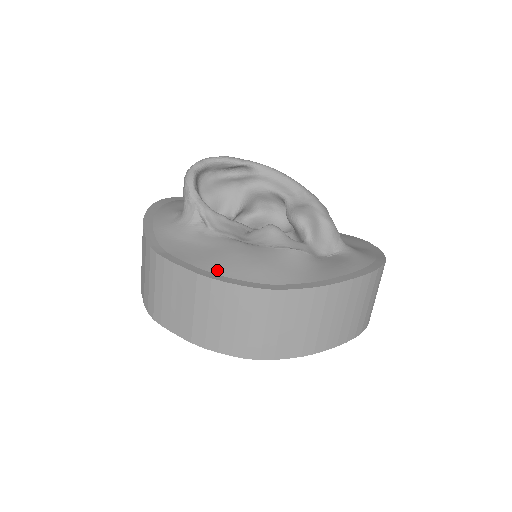
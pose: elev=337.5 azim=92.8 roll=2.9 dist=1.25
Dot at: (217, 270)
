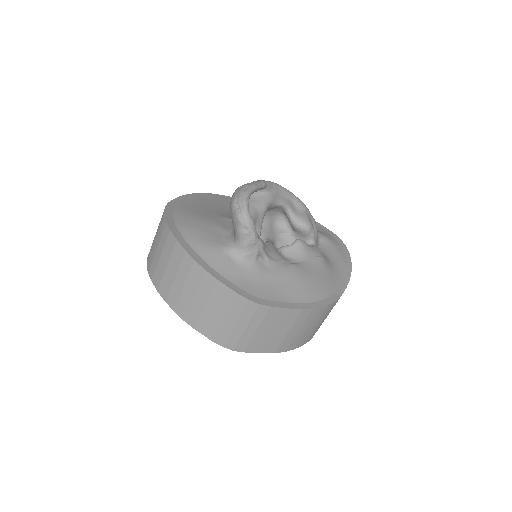
Dot at: (307, 299)
